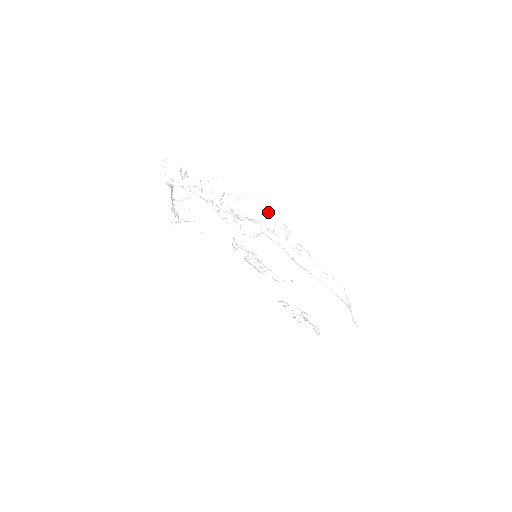
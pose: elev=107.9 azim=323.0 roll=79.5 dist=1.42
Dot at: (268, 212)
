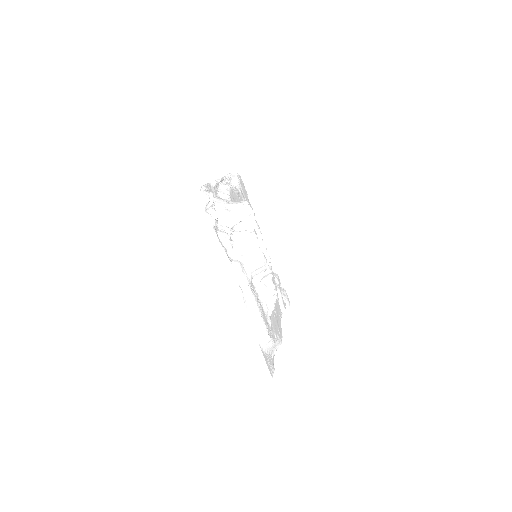
Dot at: (257, 259)
